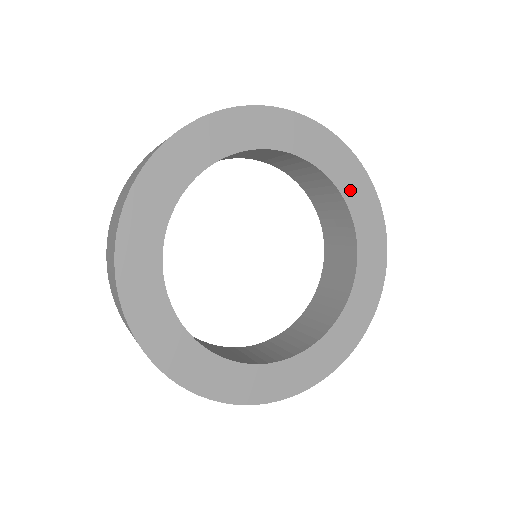
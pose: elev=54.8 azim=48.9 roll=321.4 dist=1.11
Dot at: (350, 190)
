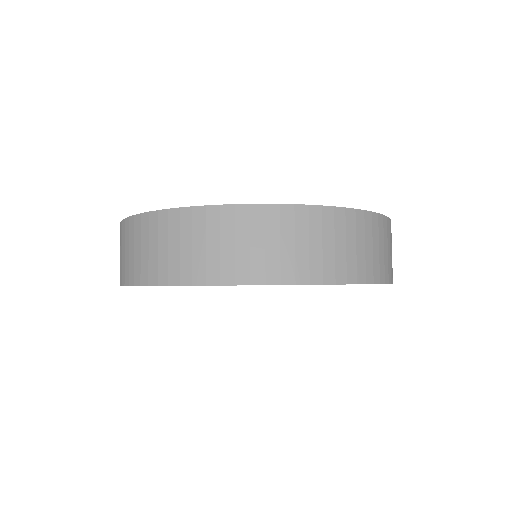
Dot at: occluded
